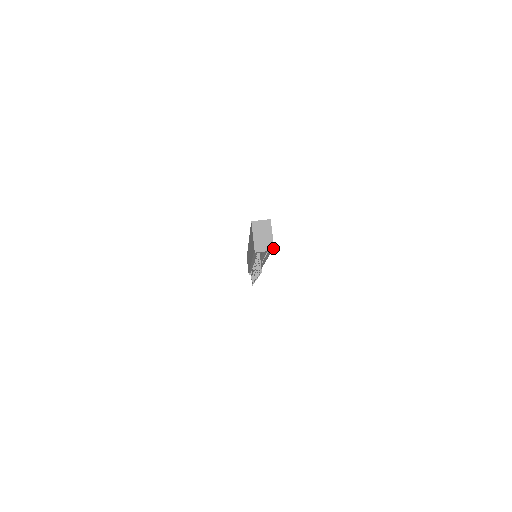
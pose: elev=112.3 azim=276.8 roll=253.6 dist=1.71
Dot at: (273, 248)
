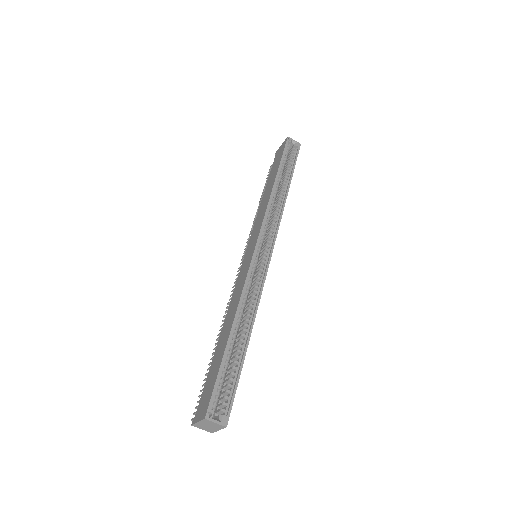
Dot at: (212, 432)
